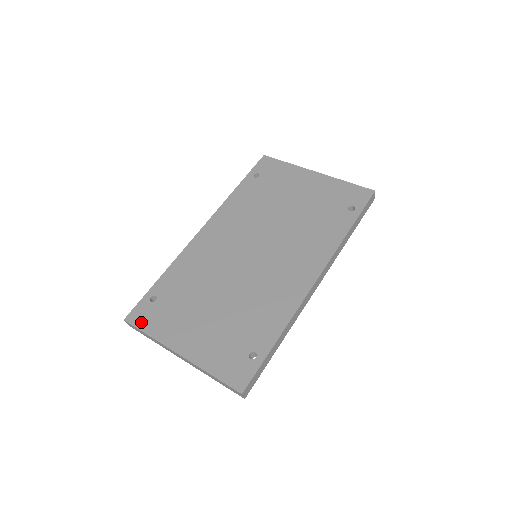
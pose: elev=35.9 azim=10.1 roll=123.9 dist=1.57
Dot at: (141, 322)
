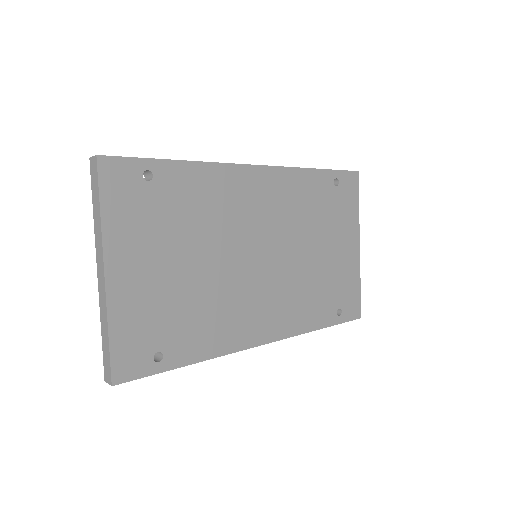
Dot at: (110, 185)
